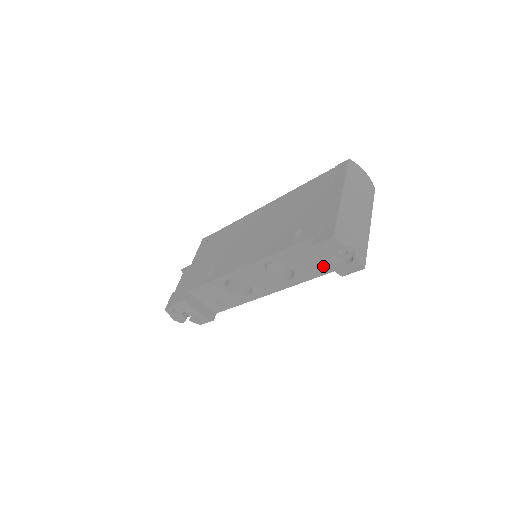
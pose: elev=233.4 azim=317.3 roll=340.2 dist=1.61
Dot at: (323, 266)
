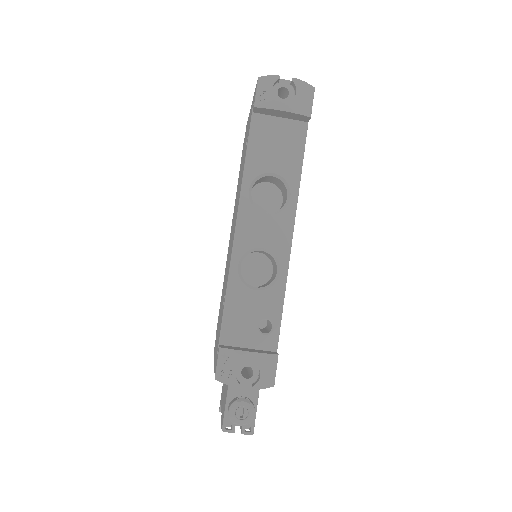
Dot at: (292, 139)
